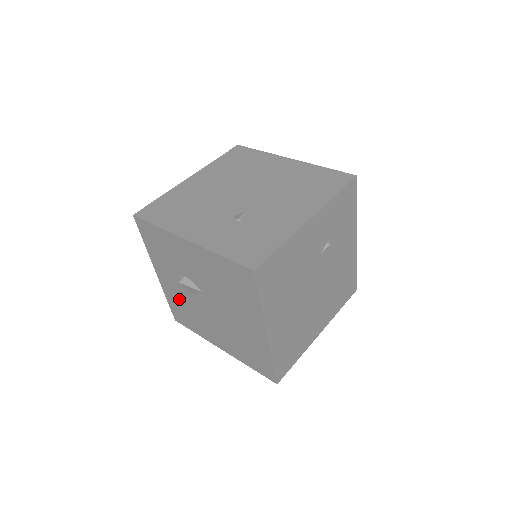
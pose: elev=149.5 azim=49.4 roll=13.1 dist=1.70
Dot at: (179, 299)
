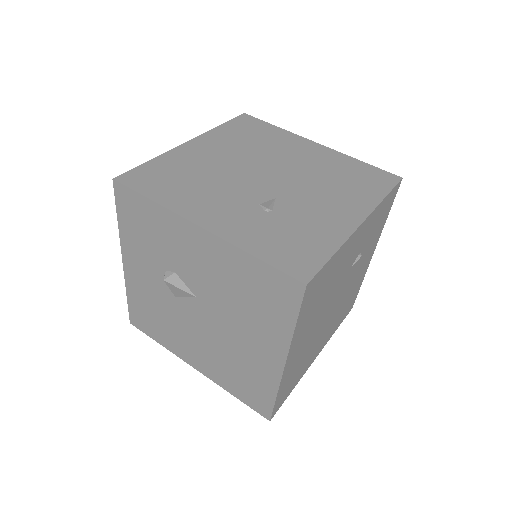
Dot at: (149, 299)
